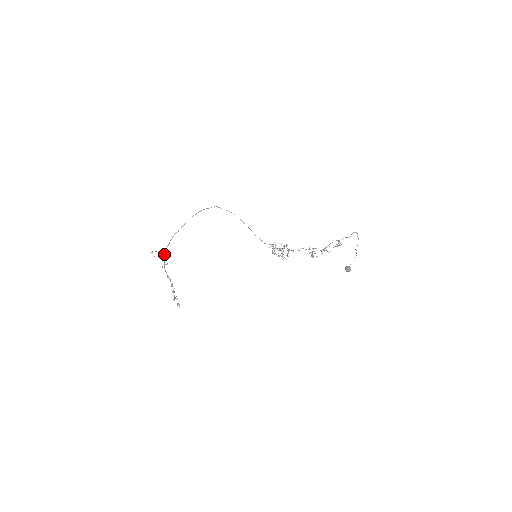
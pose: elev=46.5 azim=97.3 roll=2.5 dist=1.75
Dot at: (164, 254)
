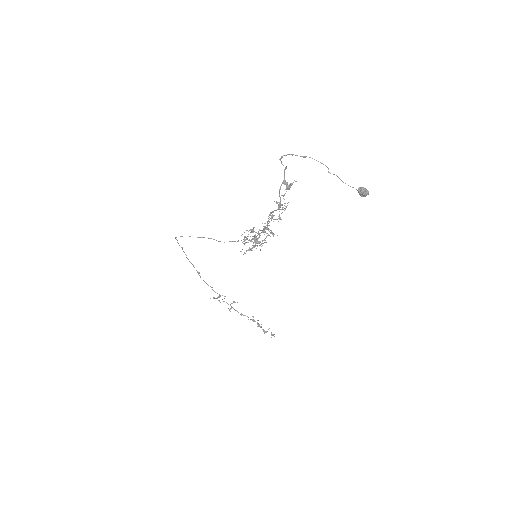
Dot at: (222, 295)
